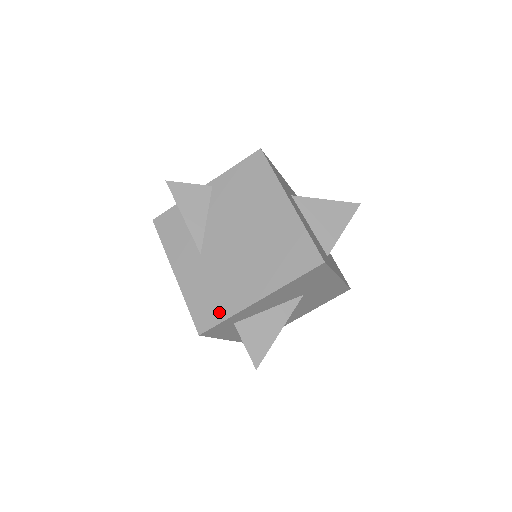
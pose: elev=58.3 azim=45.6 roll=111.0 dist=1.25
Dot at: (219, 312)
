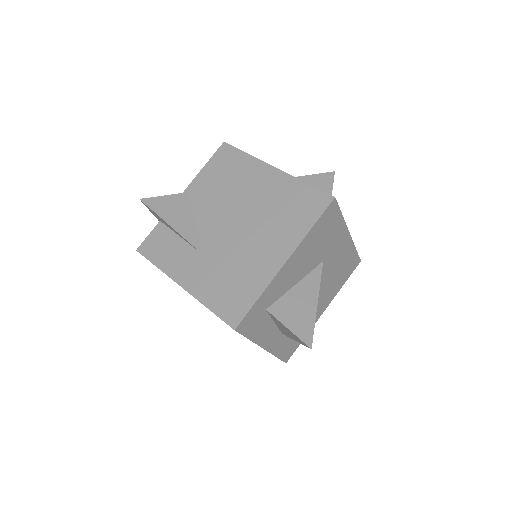
Dot at: (247, 296)
